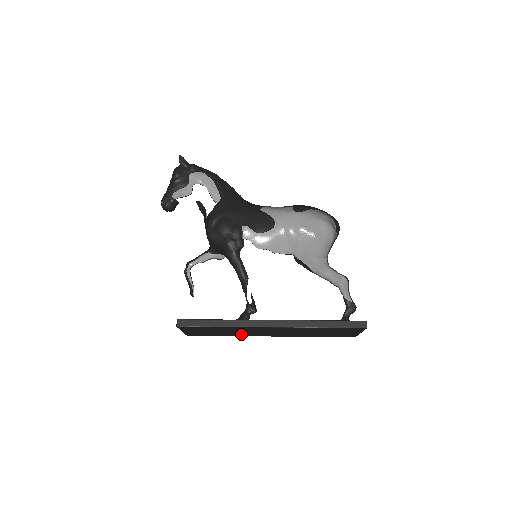
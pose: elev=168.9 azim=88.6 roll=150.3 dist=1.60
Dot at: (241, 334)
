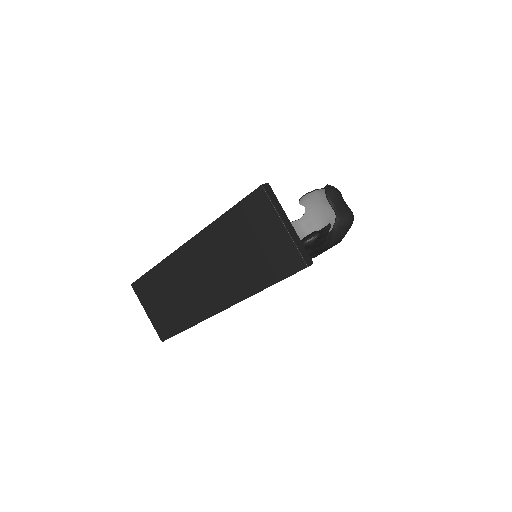
Dot at: (191, 309)
